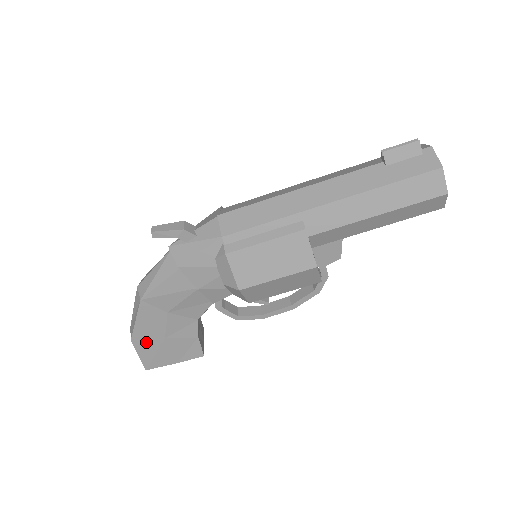
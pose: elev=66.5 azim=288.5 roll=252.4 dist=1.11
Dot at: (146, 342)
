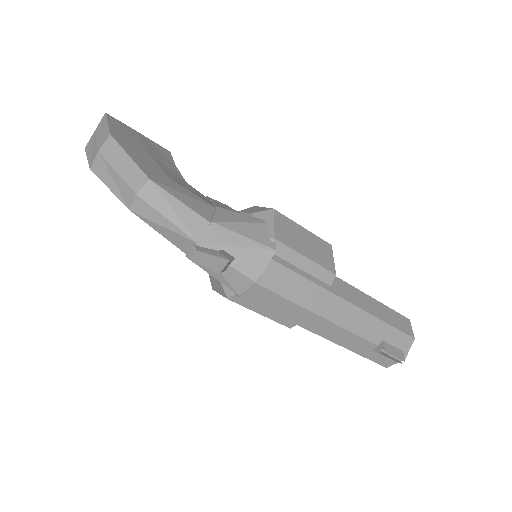
Dot at: occluded
